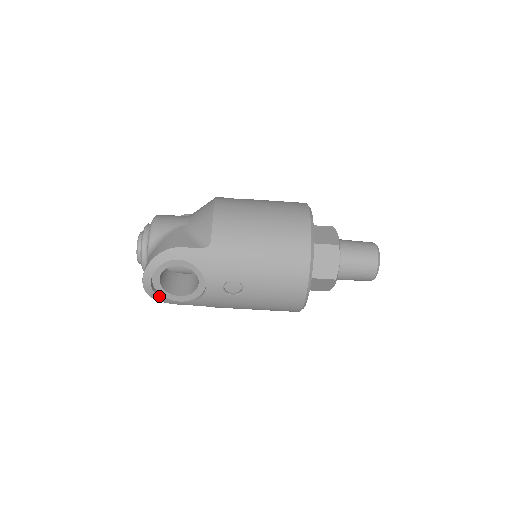
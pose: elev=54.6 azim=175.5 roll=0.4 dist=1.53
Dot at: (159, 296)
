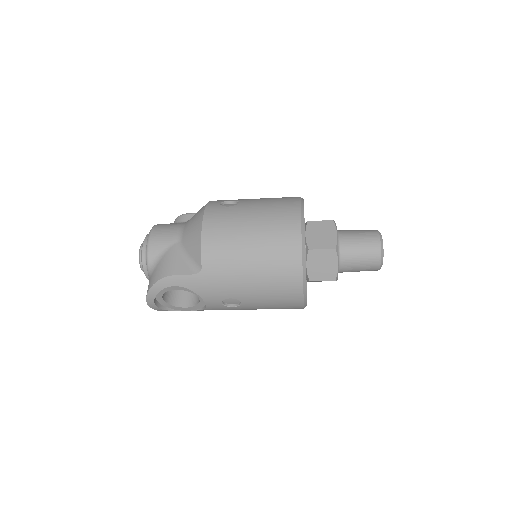
Dot at: (167, 310)
